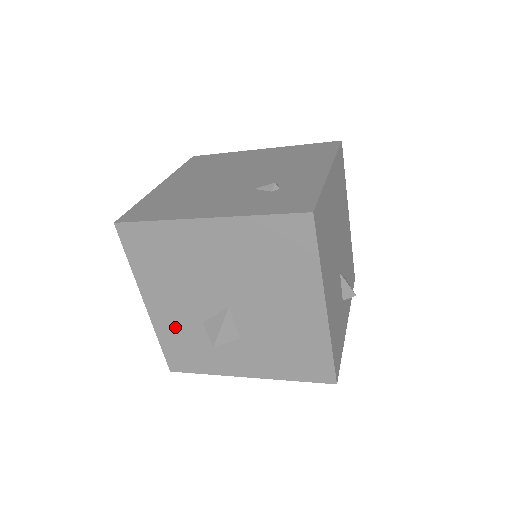
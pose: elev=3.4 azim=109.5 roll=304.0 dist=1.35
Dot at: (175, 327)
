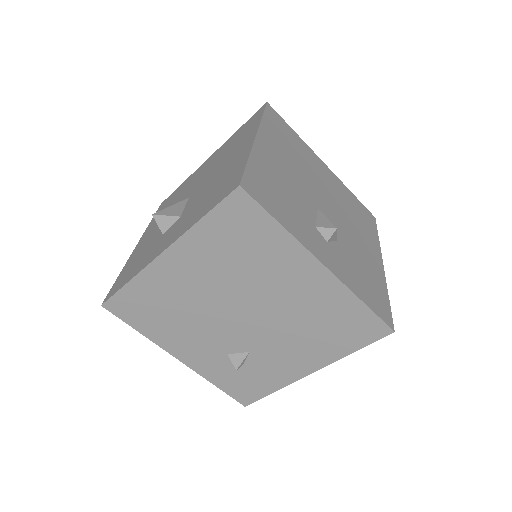
Dot at: (141, 250)
